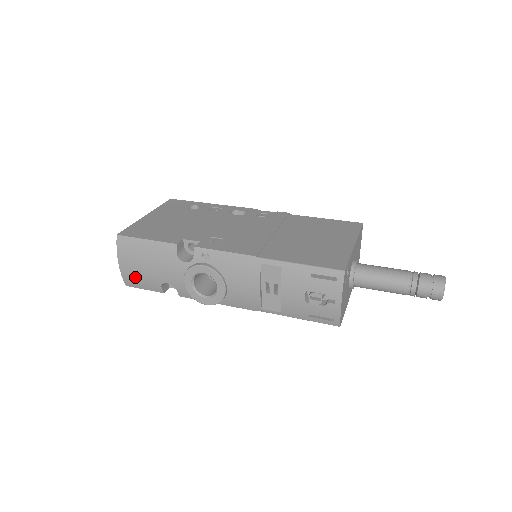
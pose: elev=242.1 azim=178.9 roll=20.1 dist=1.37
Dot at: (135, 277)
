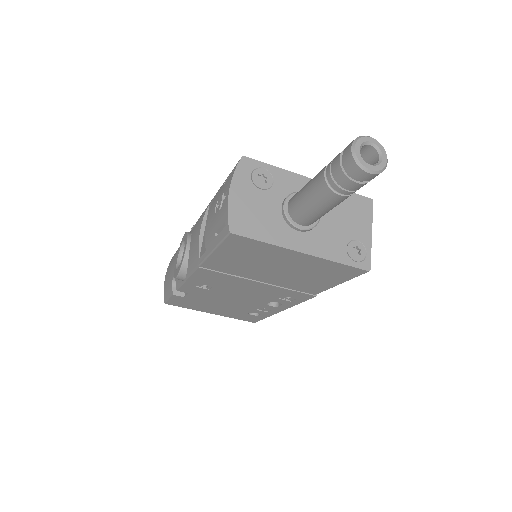
Dot at: (167, 285)
